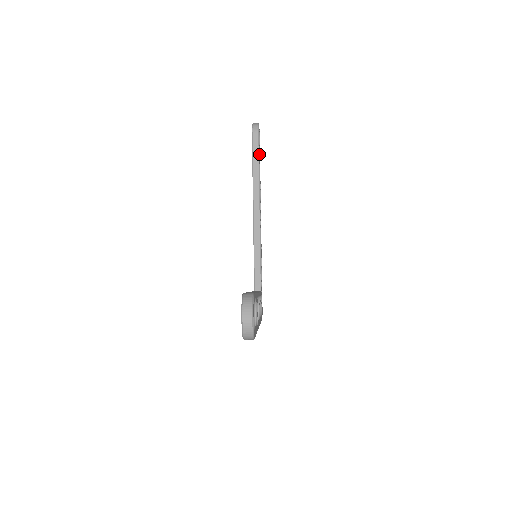
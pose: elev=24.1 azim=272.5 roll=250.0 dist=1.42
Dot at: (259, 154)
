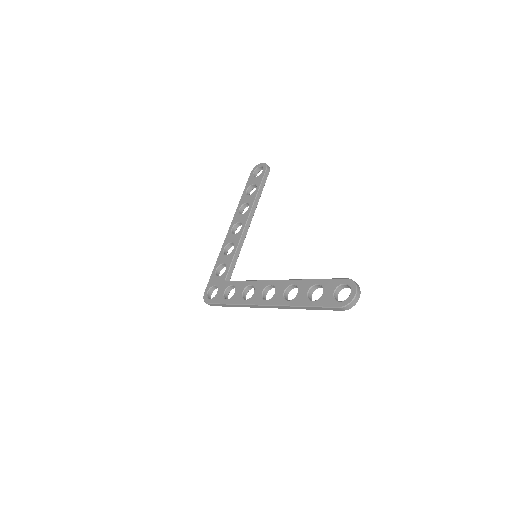
Dot at: occluded
